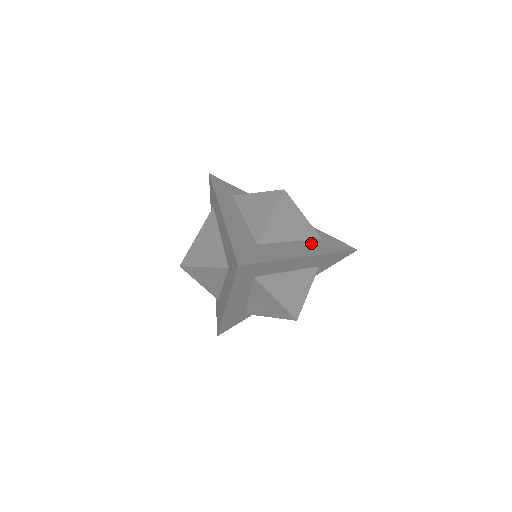
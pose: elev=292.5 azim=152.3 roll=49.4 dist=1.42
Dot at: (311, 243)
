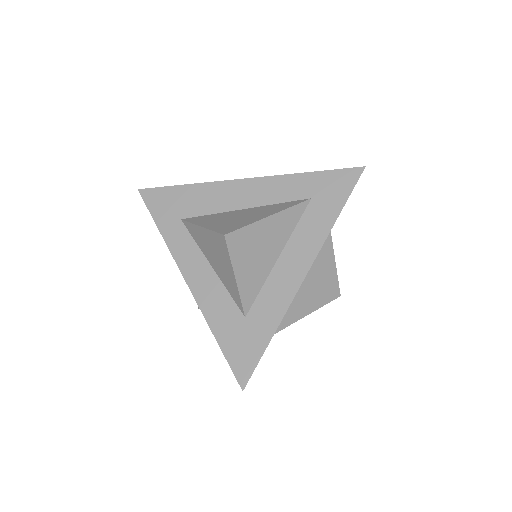
Dot at: (301, 231)
